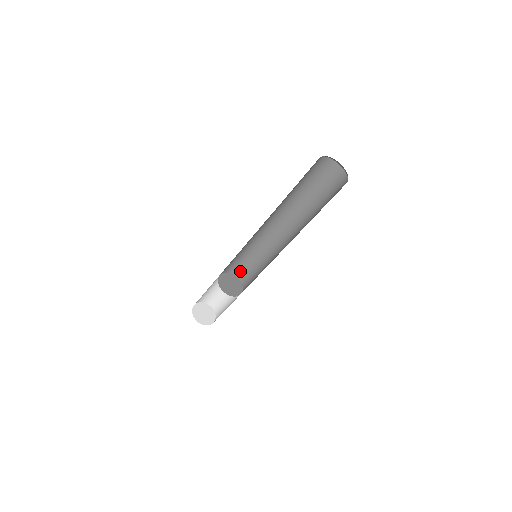
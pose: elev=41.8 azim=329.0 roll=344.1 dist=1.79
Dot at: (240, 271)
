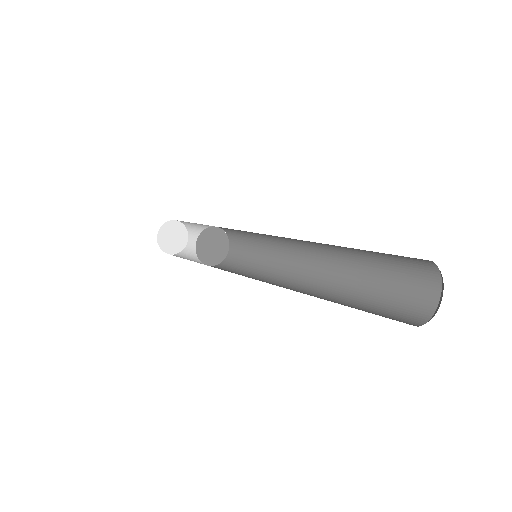
Dot at: (236, 239)
